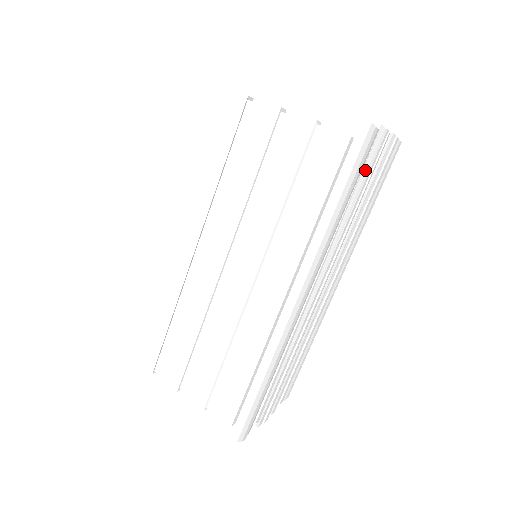
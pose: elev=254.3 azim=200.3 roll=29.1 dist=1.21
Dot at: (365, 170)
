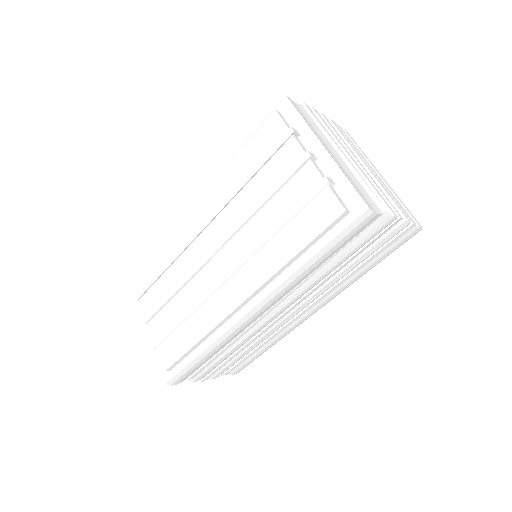
Dot at: (357, 240)
